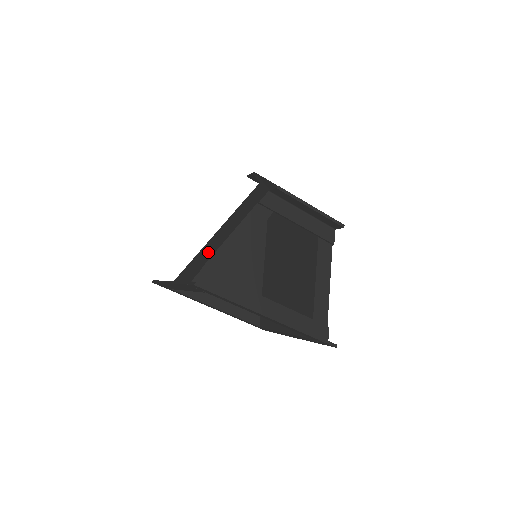
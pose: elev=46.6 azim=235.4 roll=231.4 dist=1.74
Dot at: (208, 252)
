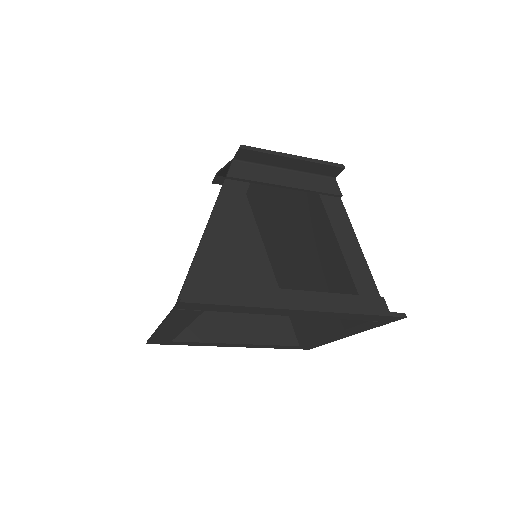
Dot at: occluded
